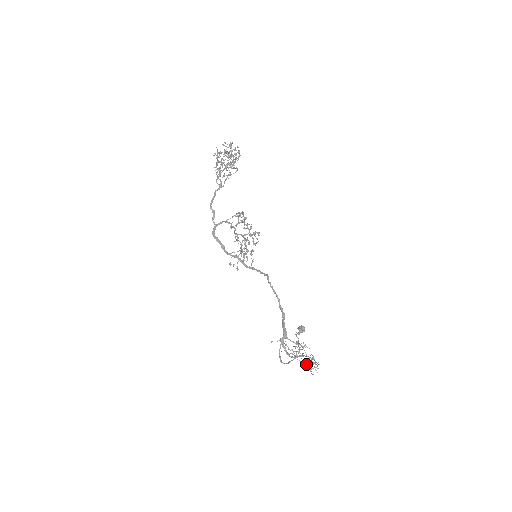
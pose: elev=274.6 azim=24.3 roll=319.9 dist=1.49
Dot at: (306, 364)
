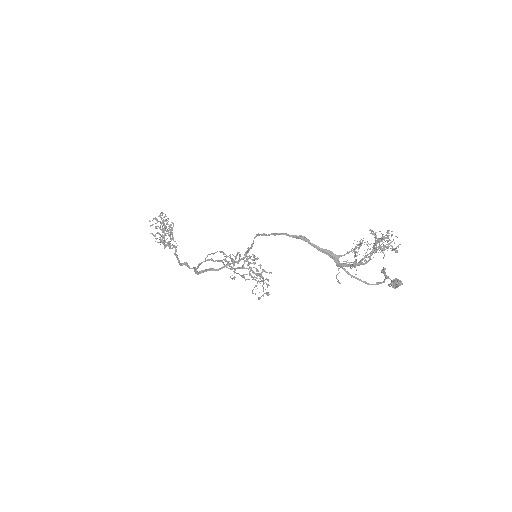
Dot at: (378, 247)
